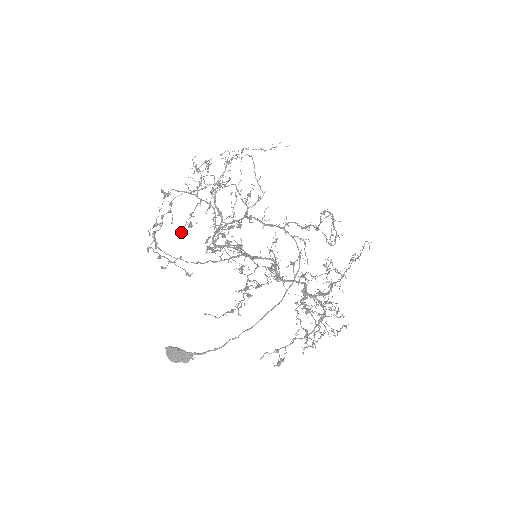
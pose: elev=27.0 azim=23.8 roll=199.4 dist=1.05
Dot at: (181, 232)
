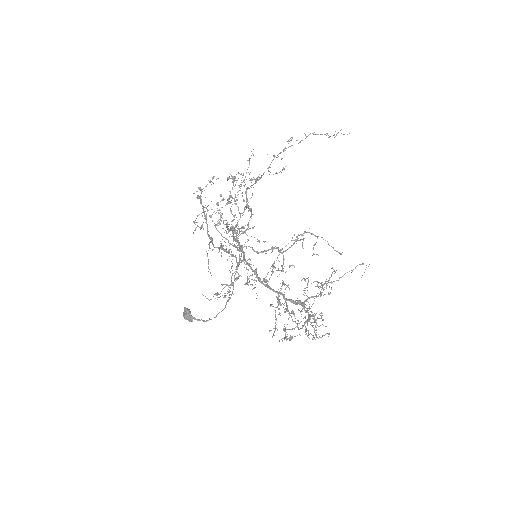
Dot at: (193, 232)
